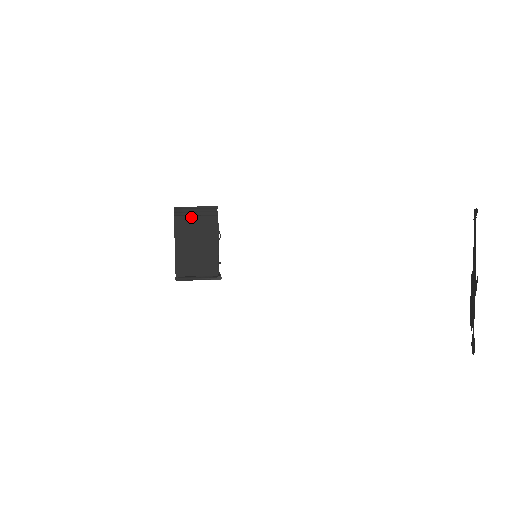
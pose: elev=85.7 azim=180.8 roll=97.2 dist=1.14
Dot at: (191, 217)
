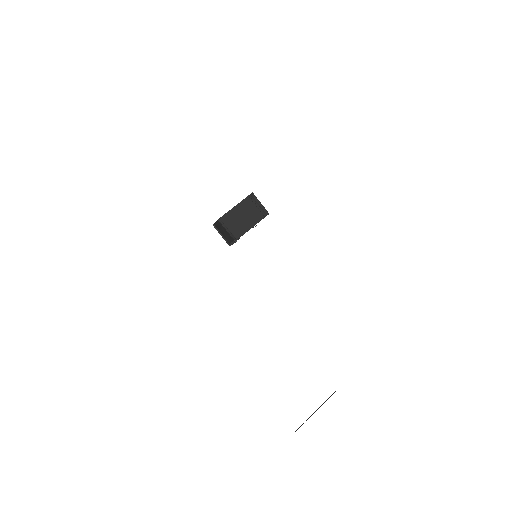
Dot at: (254, 205)
